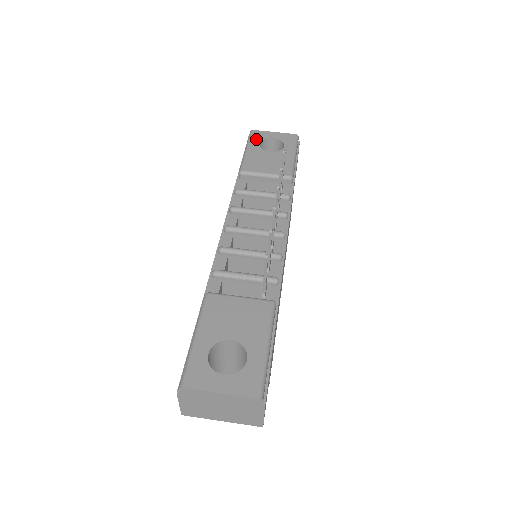
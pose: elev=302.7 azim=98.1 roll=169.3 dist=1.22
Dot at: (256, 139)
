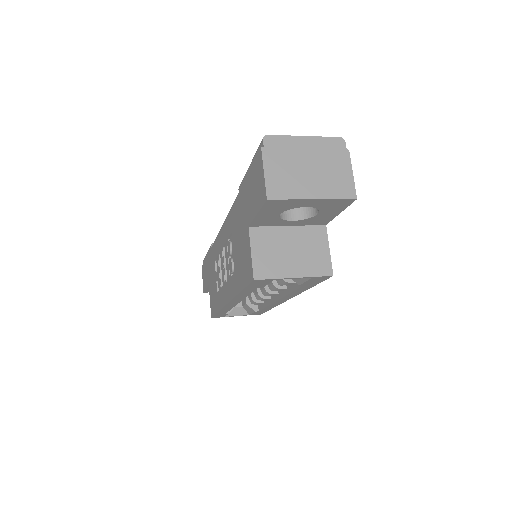
Dot at: occluded
